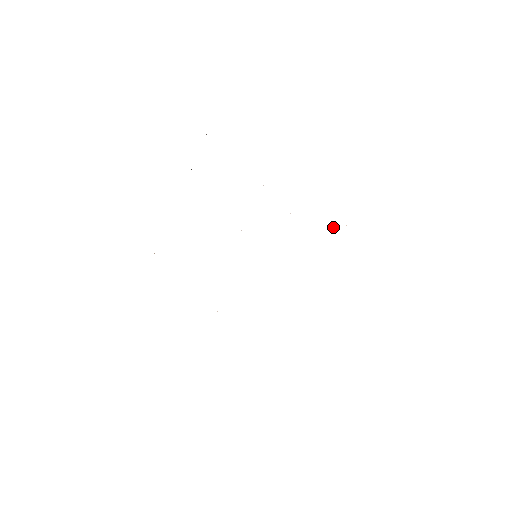
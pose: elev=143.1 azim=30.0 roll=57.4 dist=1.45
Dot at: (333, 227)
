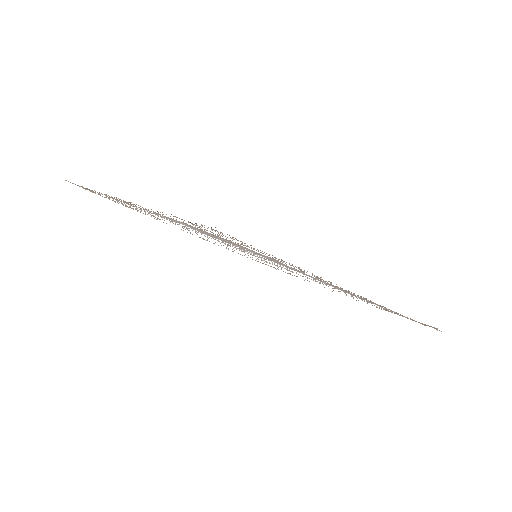
Dot at: occluded
